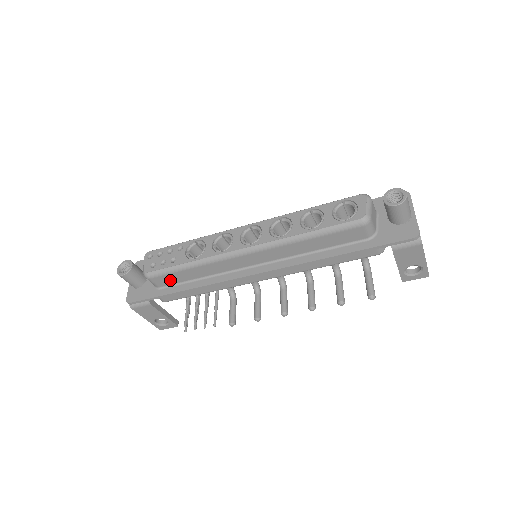
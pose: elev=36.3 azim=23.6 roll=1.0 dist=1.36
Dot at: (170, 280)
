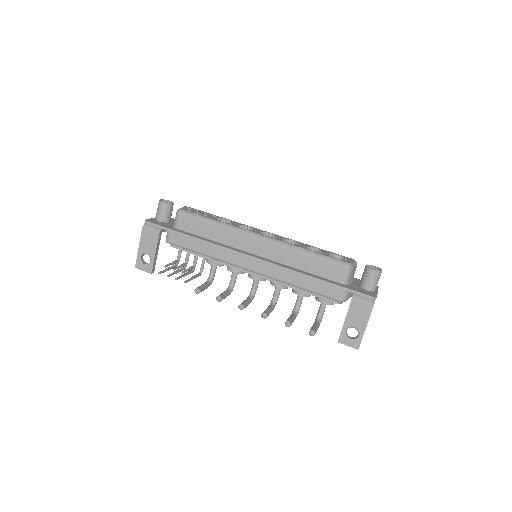
Dot at: (190, 226)
